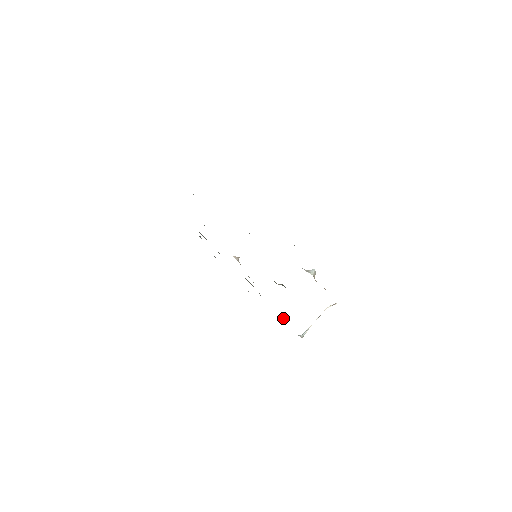
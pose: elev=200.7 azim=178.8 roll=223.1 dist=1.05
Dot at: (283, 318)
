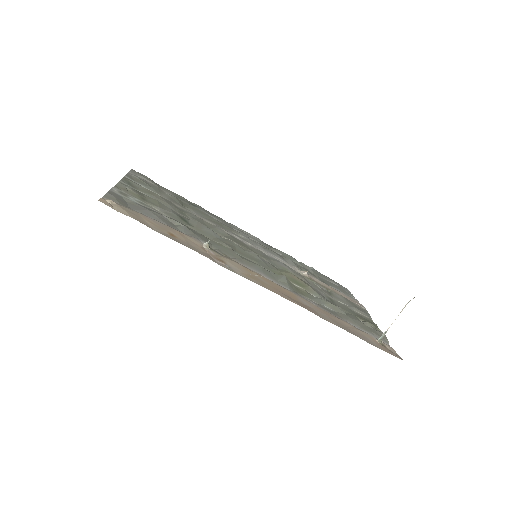
Dot at: (366, 324)
